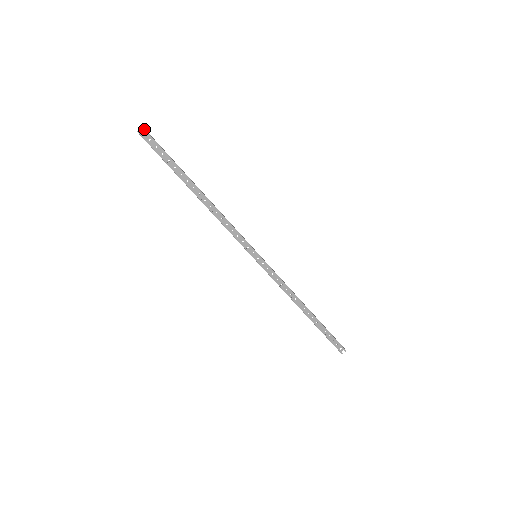
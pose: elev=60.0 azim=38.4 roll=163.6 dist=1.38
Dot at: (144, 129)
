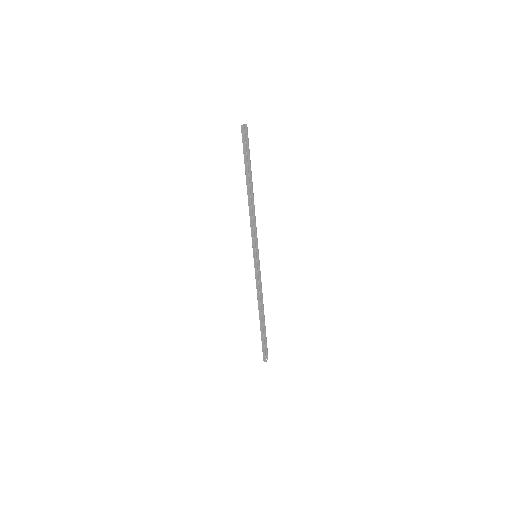
Dot at: occluded
